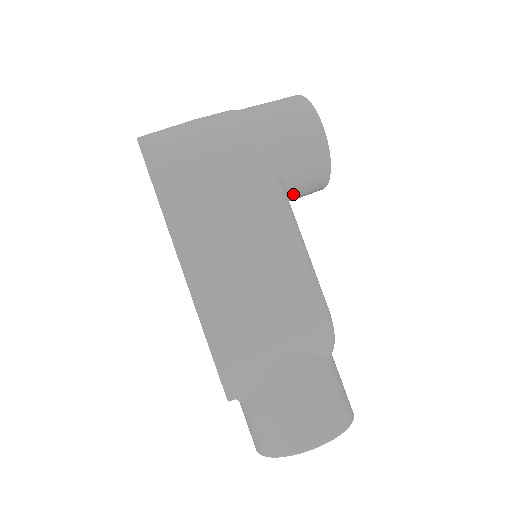
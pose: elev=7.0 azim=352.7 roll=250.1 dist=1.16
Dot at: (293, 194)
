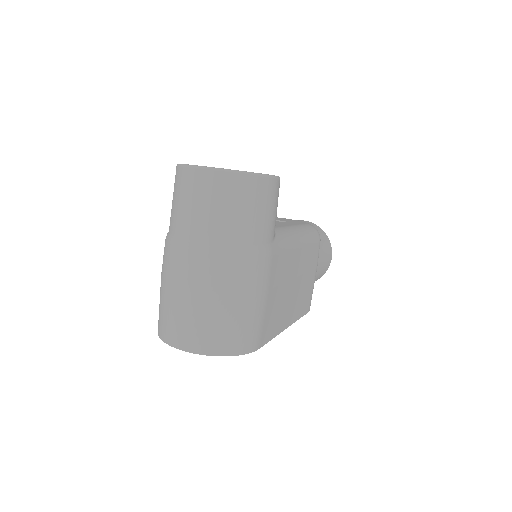
Dot at: occluded
